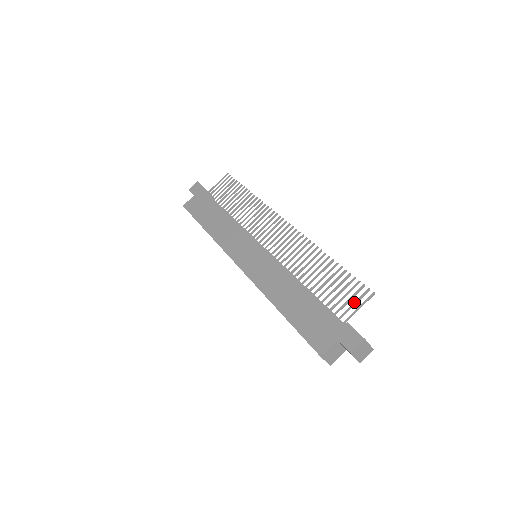
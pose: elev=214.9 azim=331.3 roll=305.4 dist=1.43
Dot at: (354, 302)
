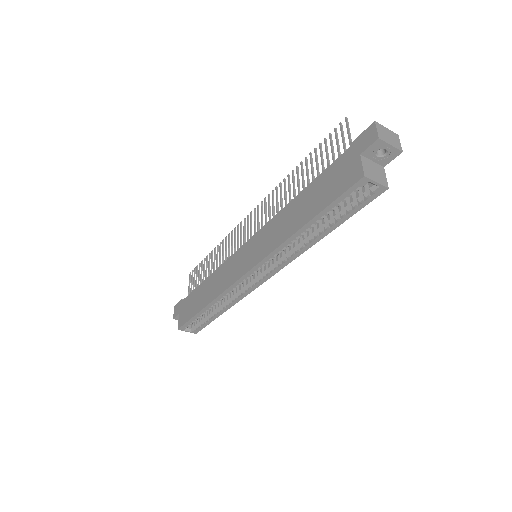
Dot at: occluded
